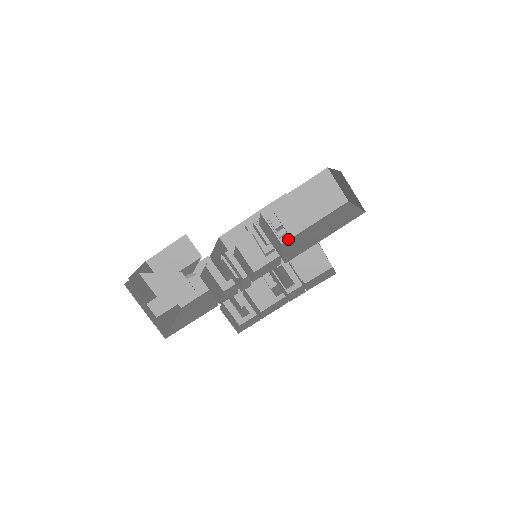
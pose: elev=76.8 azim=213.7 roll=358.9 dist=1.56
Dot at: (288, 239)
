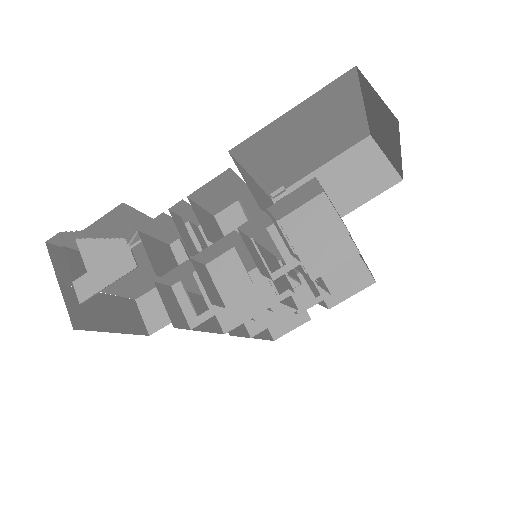
Dot at: occluded
